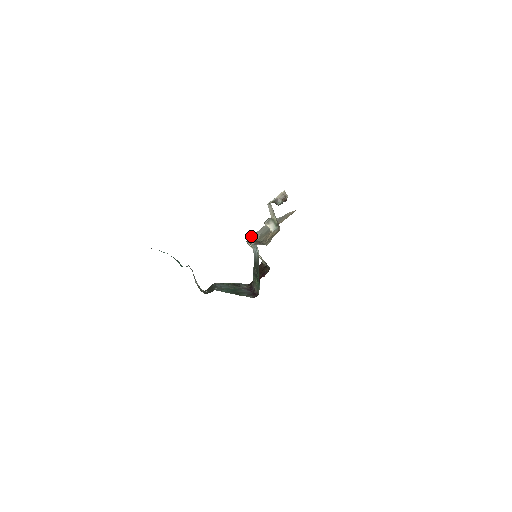
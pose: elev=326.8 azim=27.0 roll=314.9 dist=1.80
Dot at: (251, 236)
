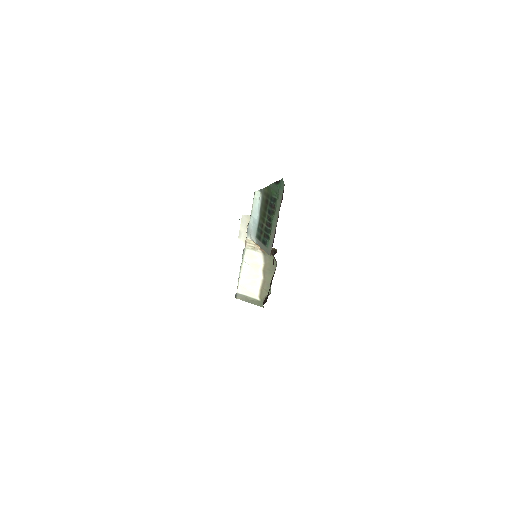
Dot at: occluded
